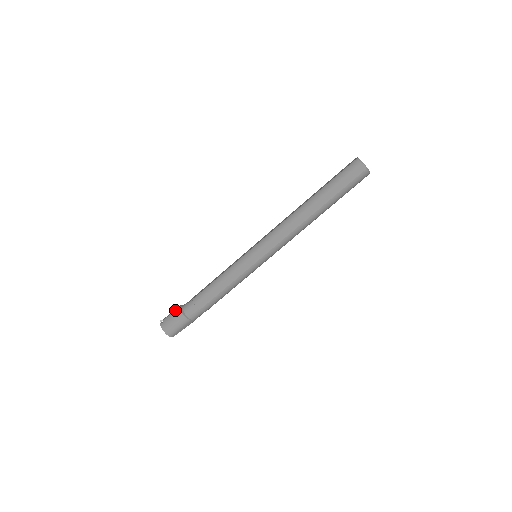
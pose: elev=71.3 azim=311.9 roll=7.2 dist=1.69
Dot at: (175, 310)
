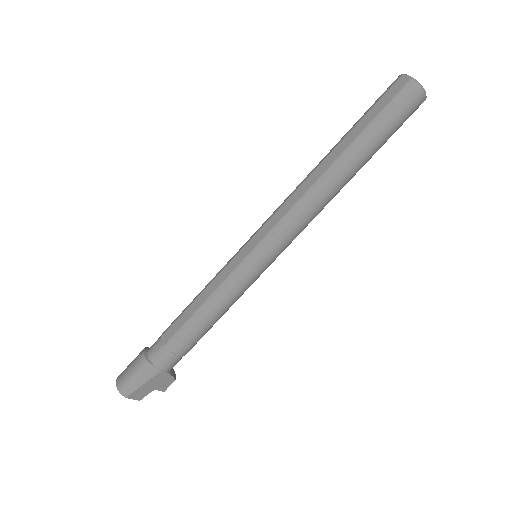
Dot at: occluded
